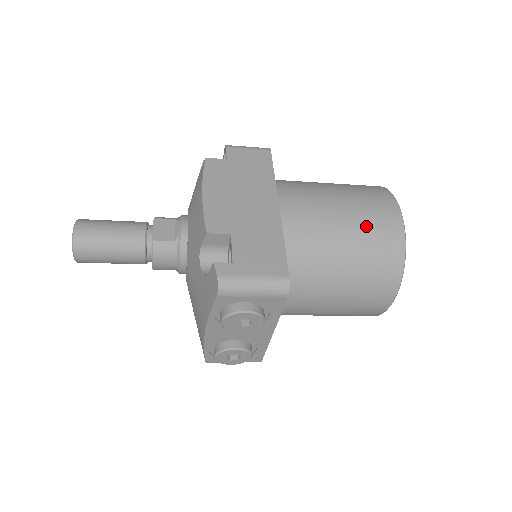
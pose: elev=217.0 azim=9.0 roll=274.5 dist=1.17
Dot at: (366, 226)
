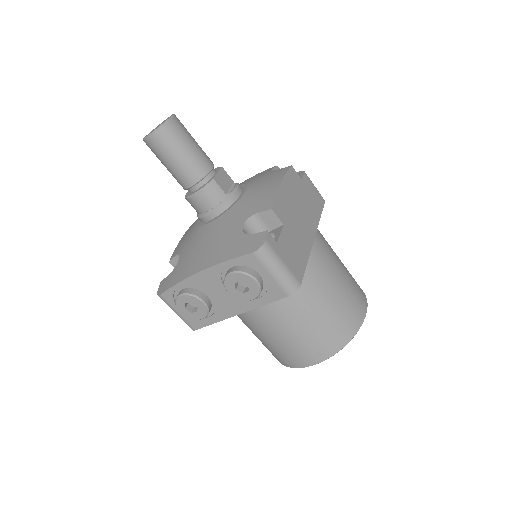
Dot at: (346, 300)
